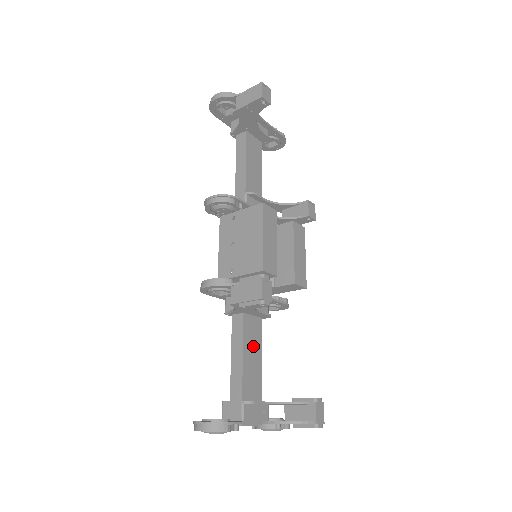
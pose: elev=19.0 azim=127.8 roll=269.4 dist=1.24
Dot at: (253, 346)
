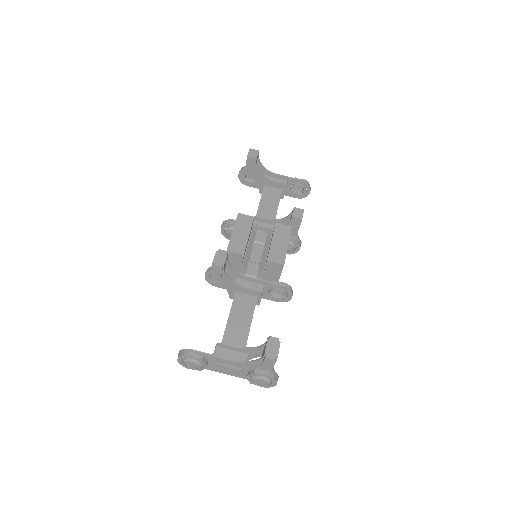
Dot at: (242, 314)
